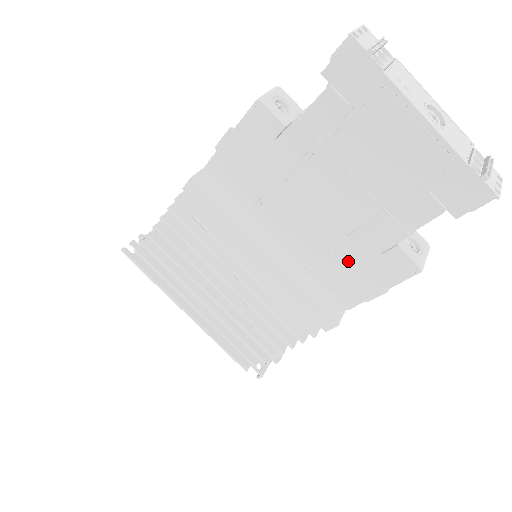
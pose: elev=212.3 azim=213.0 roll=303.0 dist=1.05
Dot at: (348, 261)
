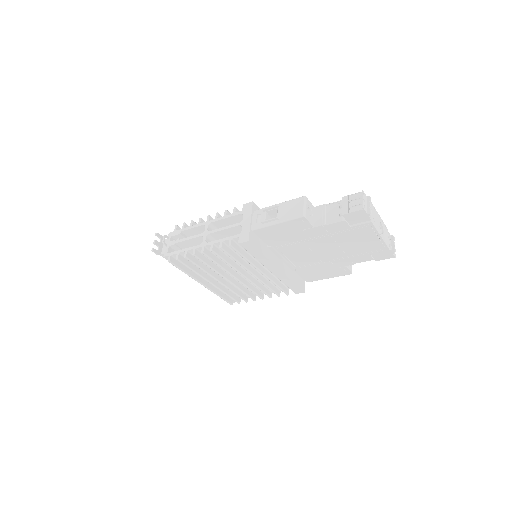
Dot at: (318, 269)
